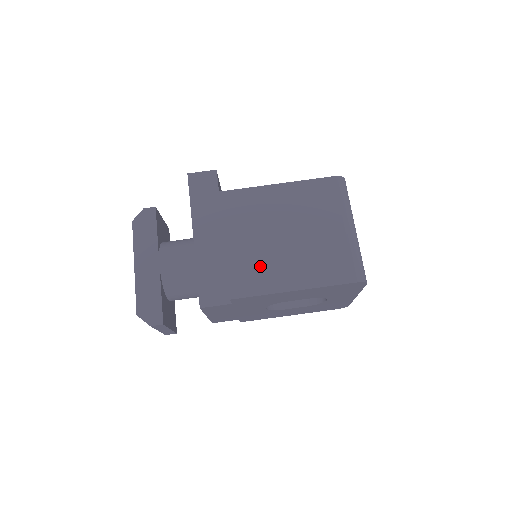
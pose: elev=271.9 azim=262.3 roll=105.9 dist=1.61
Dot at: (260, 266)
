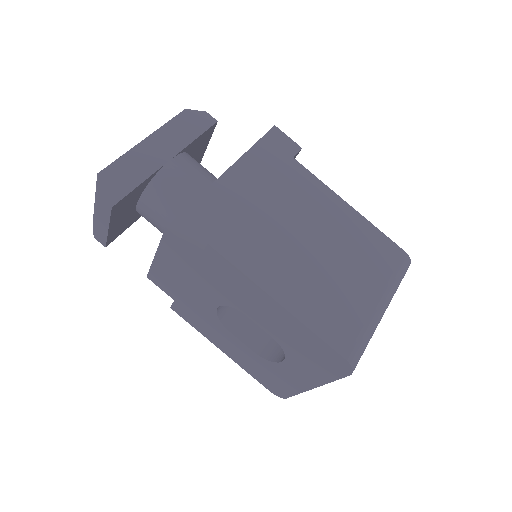
Dot at: (267, 248)
